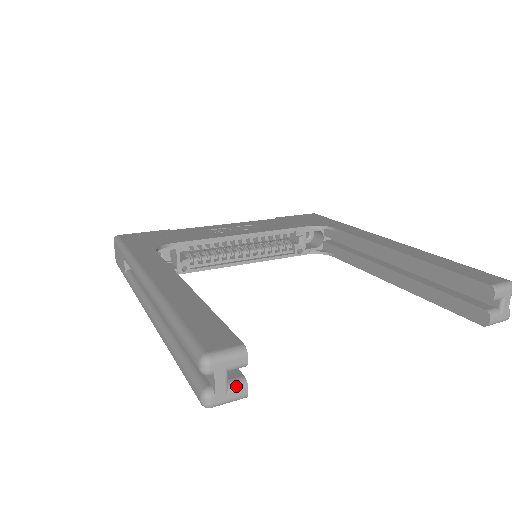
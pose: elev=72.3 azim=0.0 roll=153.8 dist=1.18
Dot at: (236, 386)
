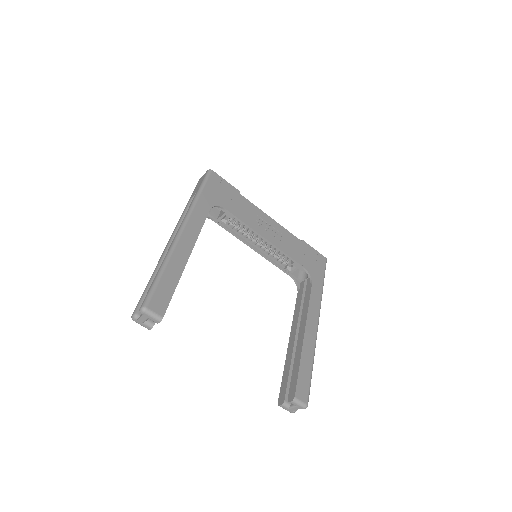
Dot at: (148, 324)
